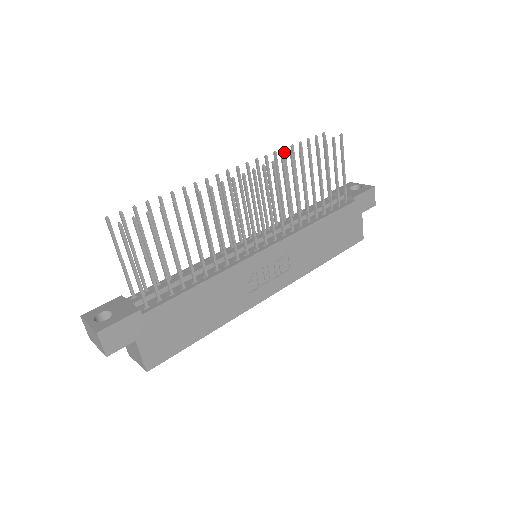
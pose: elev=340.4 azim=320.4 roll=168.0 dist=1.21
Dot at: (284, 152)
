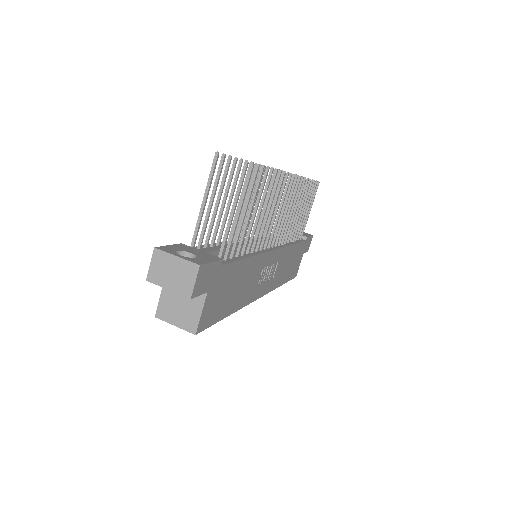
Dot at: occluded
